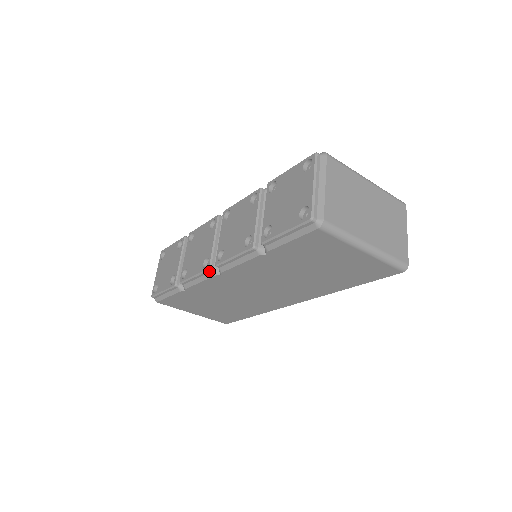
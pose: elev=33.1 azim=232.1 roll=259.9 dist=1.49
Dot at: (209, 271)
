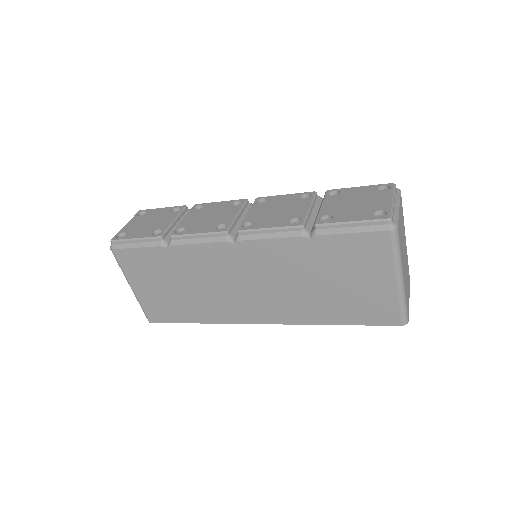
Dot at: (223, 234)
